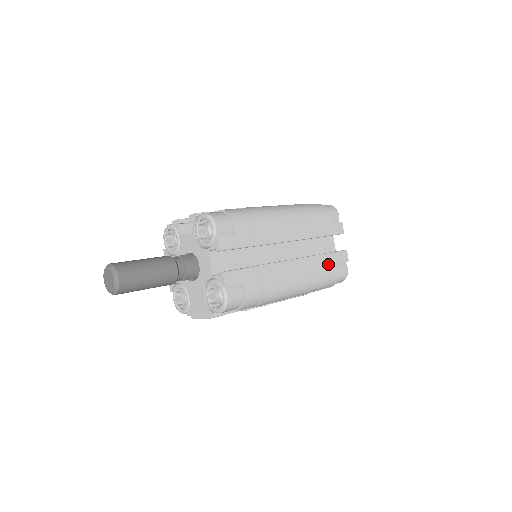
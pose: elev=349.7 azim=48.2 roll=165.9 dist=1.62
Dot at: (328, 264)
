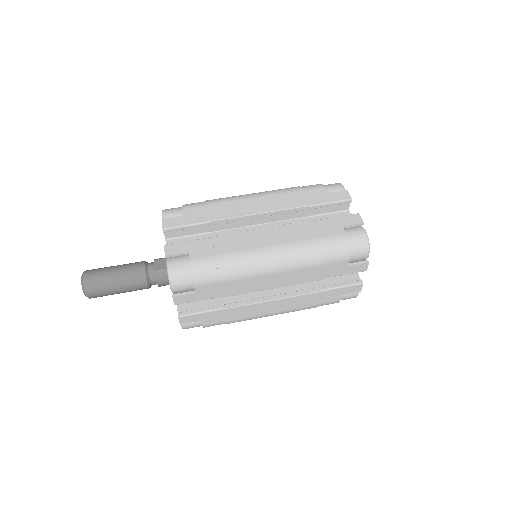
Dot at: (326, 297)
